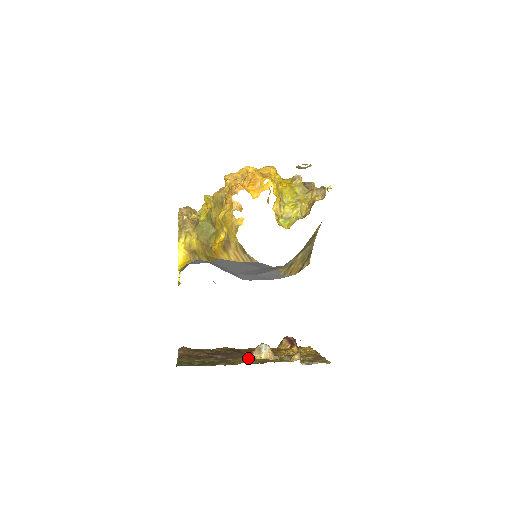
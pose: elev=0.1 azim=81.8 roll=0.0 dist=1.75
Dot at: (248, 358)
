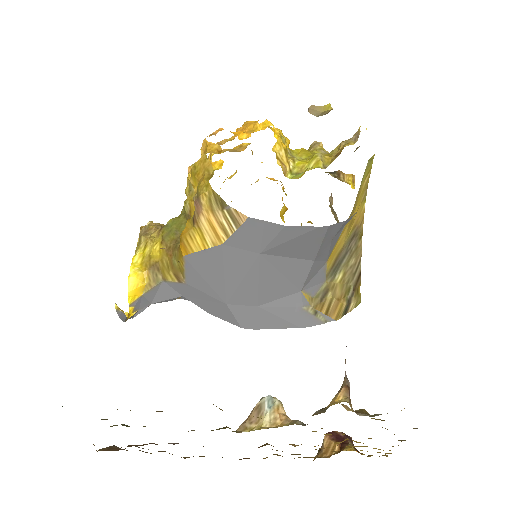
Dot at: occluded
